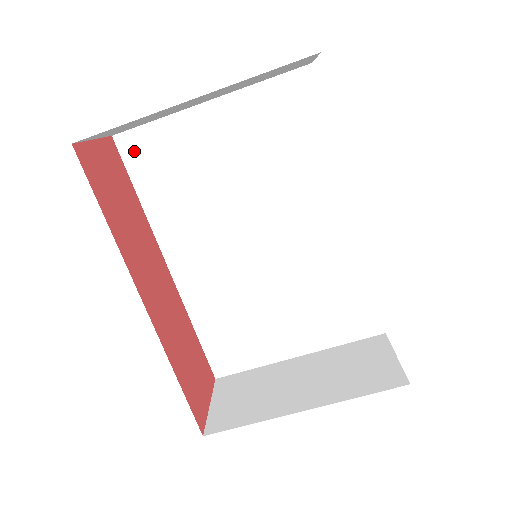
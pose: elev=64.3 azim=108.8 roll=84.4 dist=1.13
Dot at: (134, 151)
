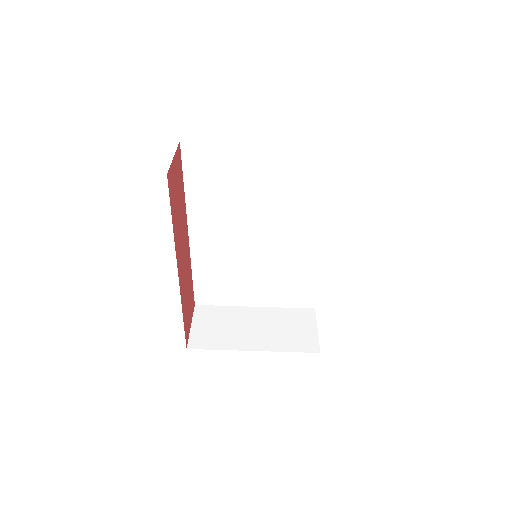
Dot at: (193, 156)
